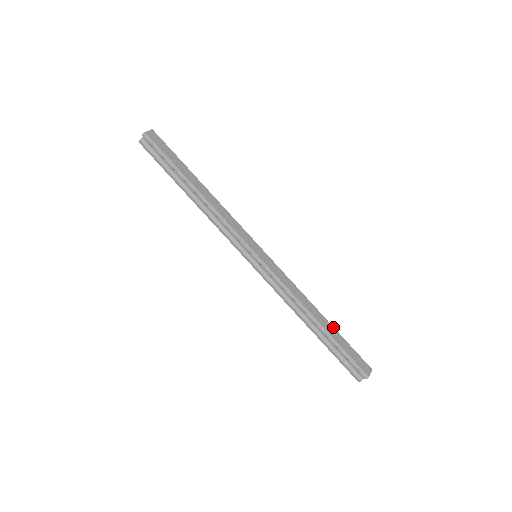
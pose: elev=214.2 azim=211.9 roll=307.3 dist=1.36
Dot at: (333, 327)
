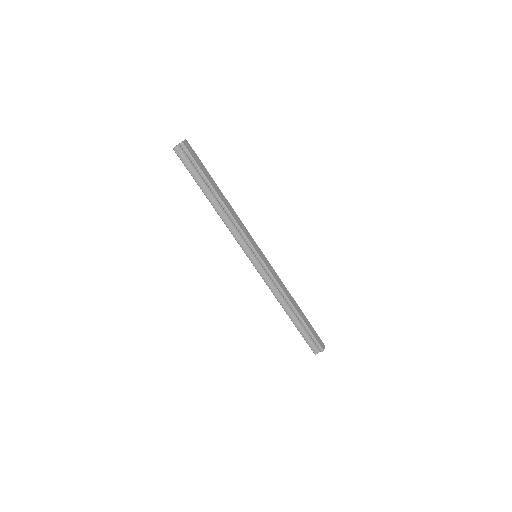
Dot at: occluded
